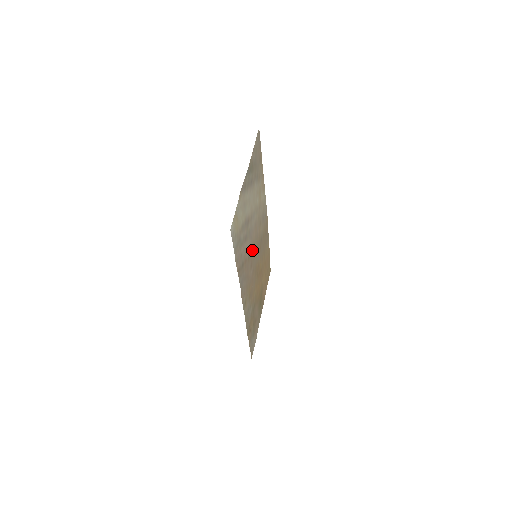
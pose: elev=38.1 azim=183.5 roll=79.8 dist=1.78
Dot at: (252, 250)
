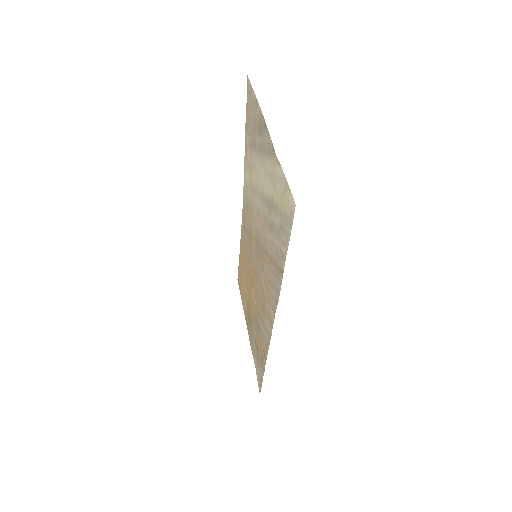
Dot at: (261, 246)
